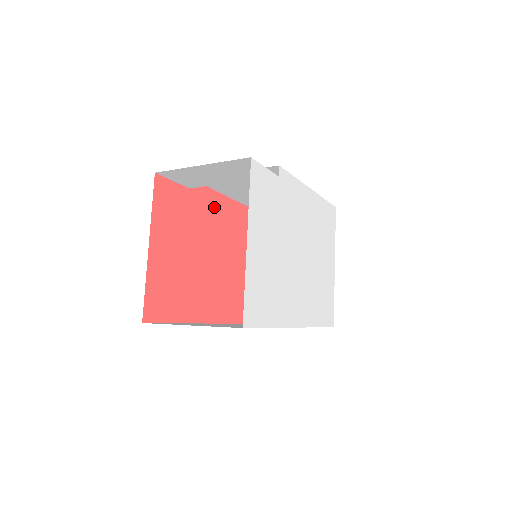
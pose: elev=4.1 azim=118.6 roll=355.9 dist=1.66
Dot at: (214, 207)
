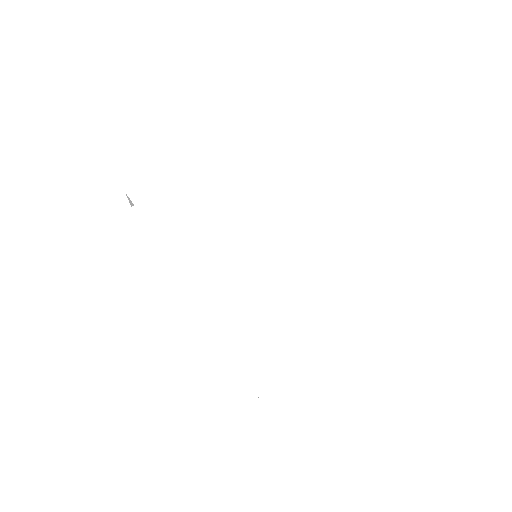
Dot at: occluded
